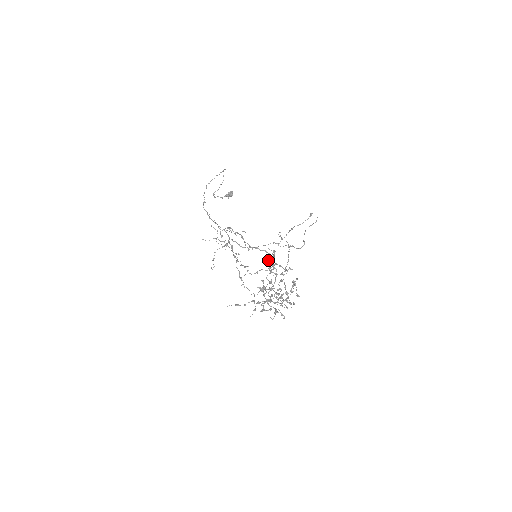
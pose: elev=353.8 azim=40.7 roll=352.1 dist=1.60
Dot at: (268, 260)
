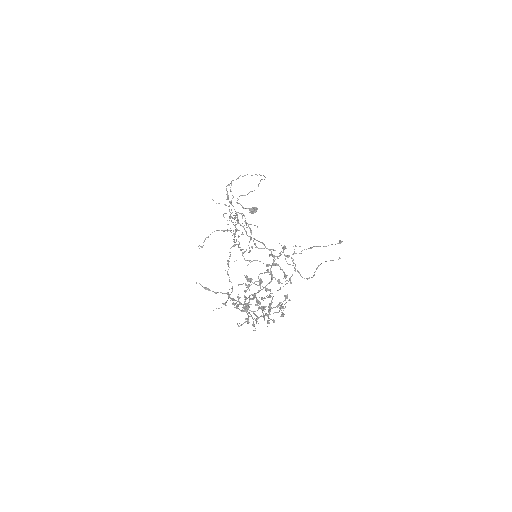
Dot at: occluded
